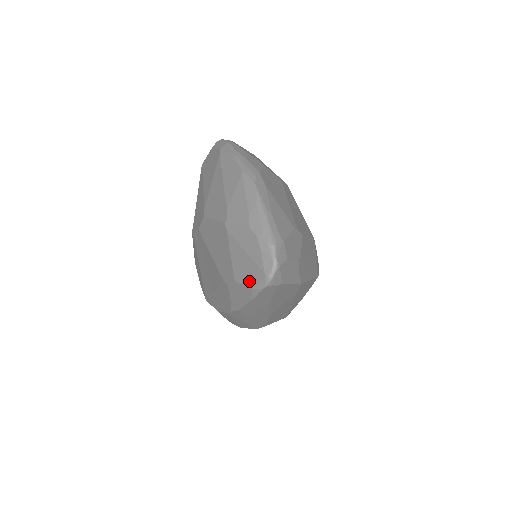
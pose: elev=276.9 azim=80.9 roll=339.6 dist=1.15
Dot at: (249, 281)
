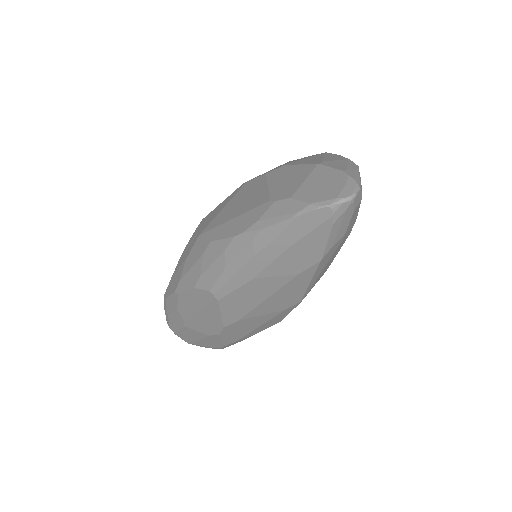
Dot at: (312, 199)
